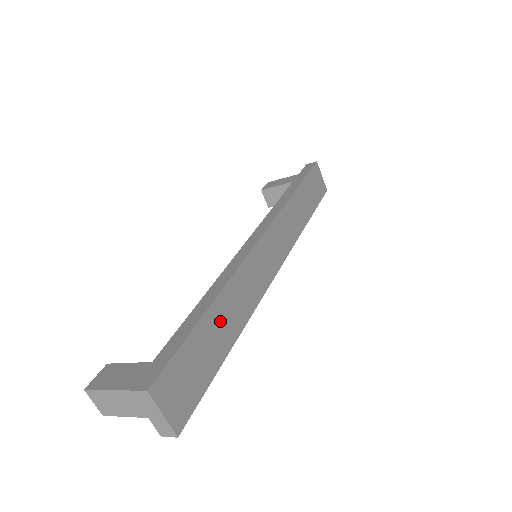
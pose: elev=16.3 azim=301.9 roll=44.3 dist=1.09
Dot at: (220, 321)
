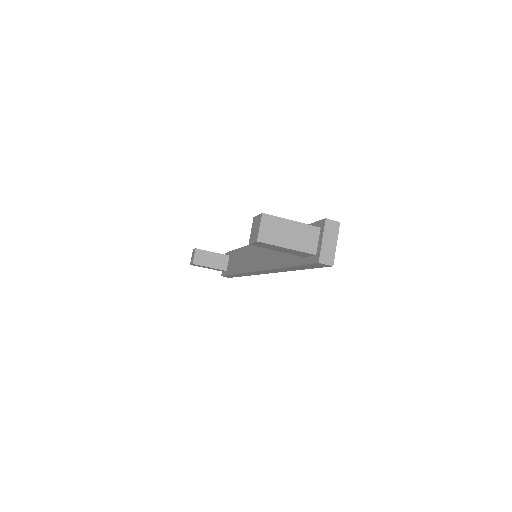
Dot at: occluded
